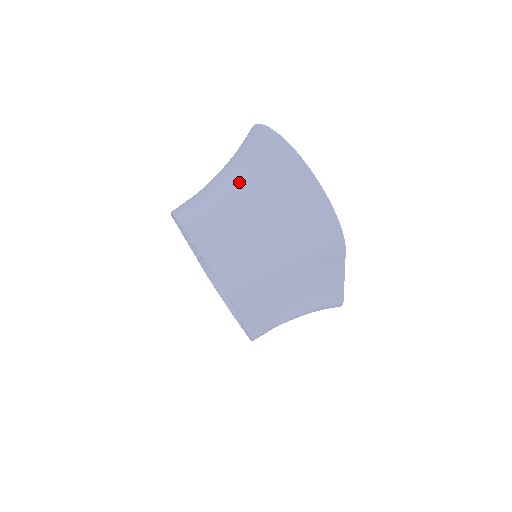
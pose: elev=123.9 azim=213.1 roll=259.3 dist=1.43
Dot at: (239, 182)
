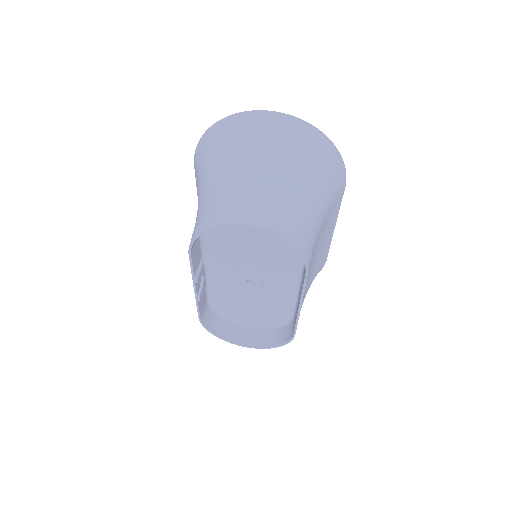
Dot at: (254, 164)
